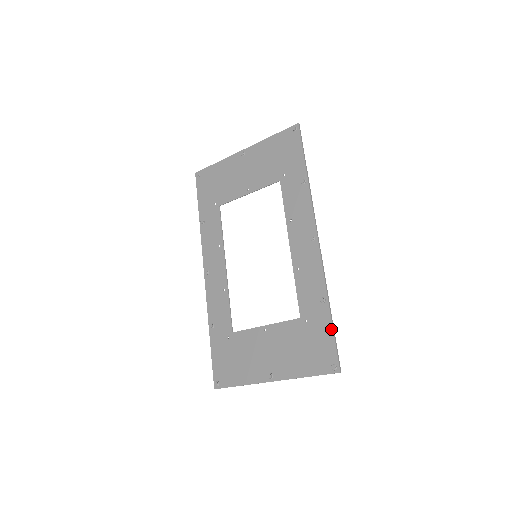
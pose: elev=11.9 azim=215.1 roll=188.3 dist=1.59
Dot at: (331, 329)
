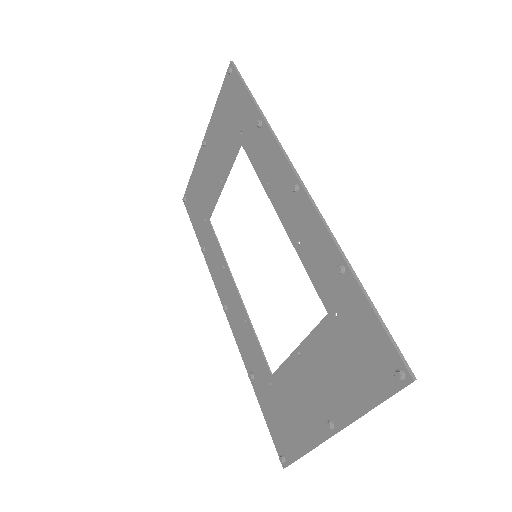
Dot at: (369, 310)
